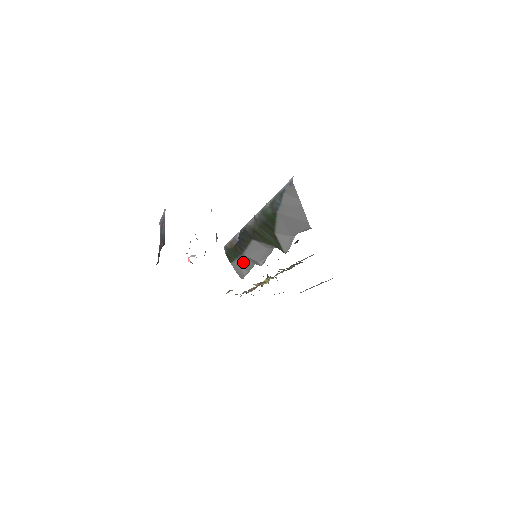
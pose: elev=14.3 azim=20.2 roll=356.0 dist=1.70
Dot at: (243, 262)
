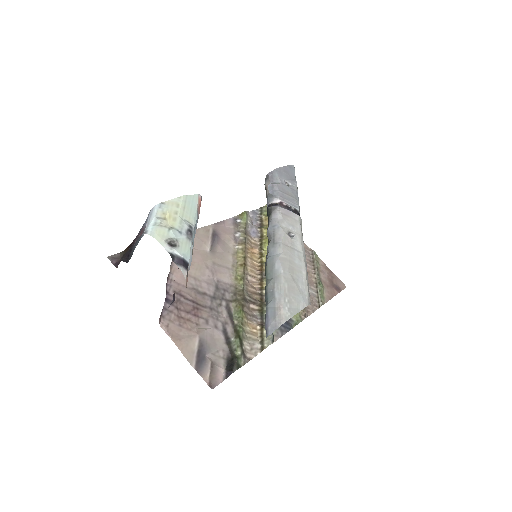
Dot at: occluded
